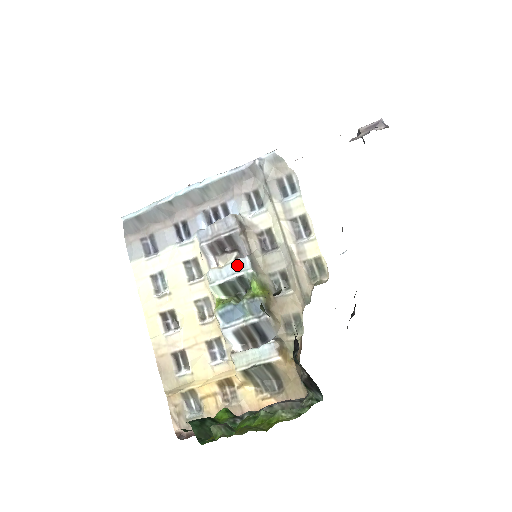
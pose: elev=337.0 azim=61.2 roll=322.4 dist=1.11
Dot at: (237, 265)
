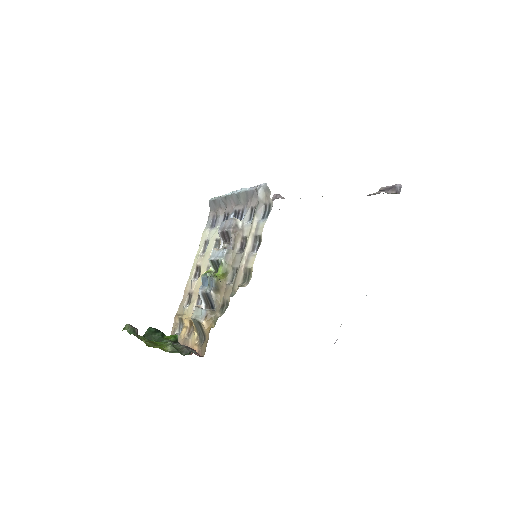
Dot at: (221, 252)
